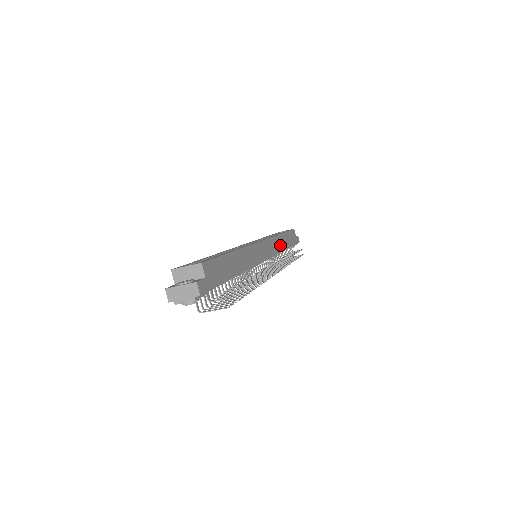
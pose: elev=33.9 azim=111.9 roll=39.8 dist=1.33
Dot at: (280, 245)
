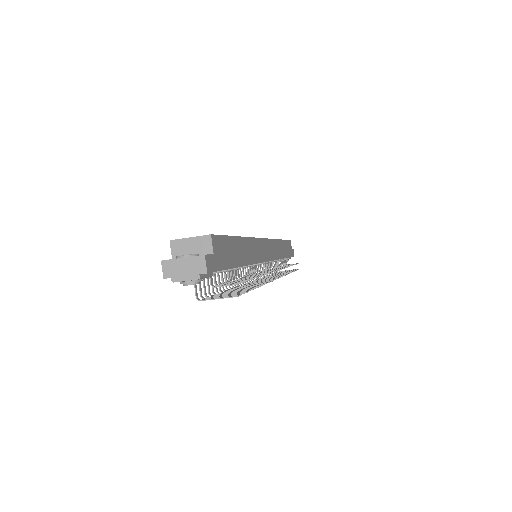
Dot at: (279, 251)
